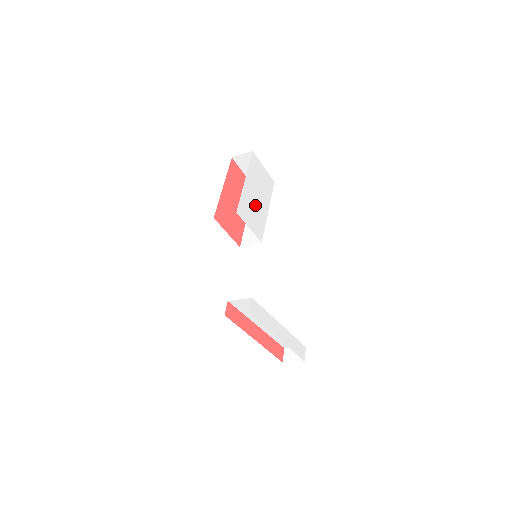
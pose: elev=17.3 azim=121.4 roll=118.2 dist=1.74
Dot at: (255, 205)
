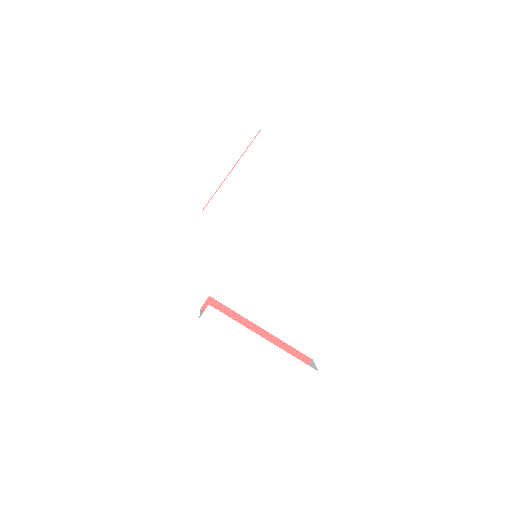
Dot at: (247, 201)
